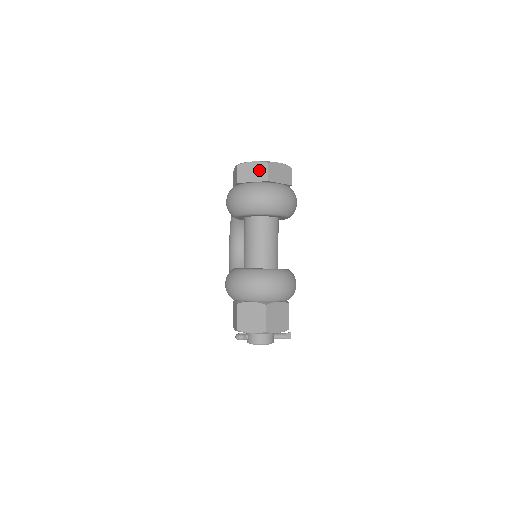
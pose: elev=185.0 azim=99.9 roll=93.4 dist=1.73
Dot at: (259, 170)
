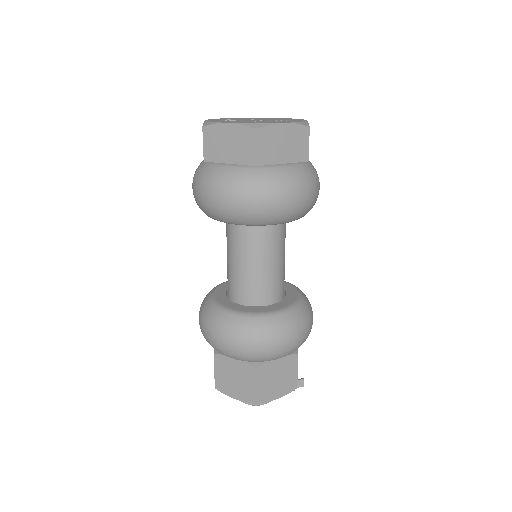
Dot at: (240, 142)
